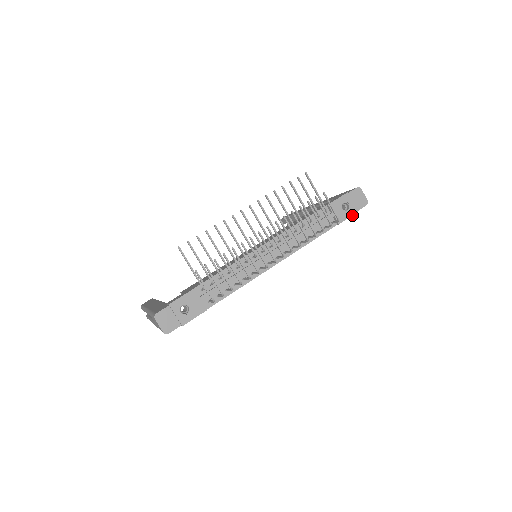
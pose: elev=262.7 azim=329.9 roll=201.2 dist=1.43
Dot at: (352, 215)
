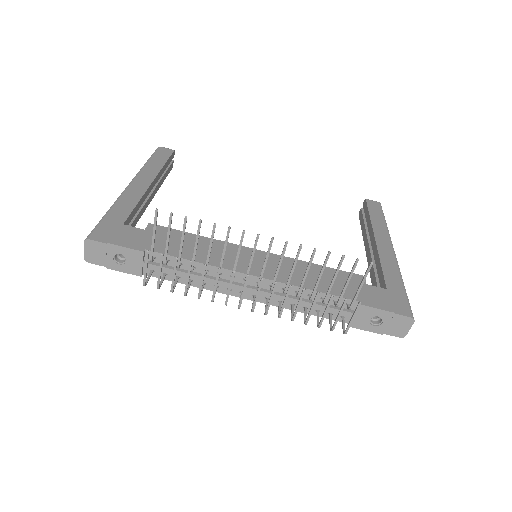
Dot at: (373, 332)
